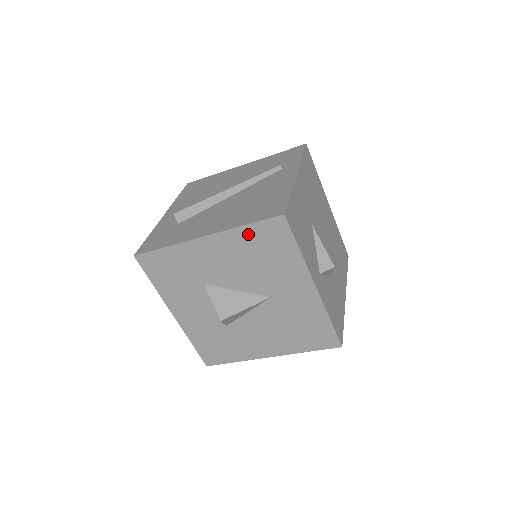
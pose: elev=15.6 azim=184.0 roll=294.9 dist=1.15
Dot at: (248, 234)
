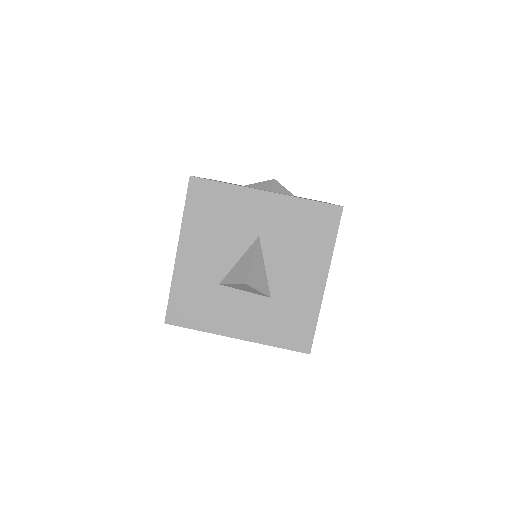
Dot at: (192, 214)
